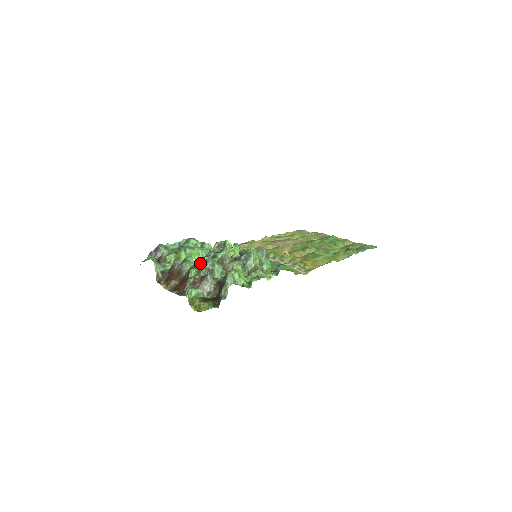
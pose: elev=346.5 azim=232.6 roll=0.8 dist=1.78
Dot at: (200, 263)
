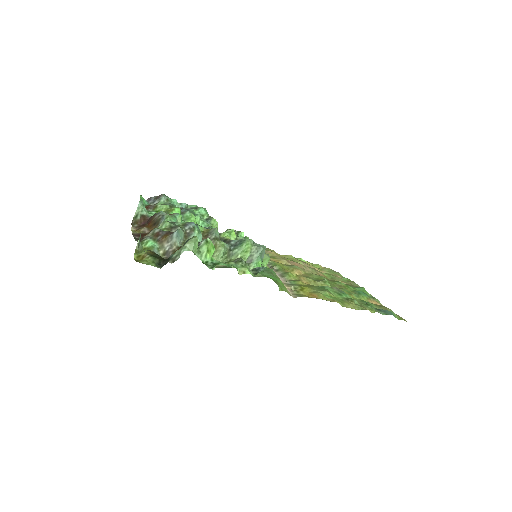
Dot at: occluded
